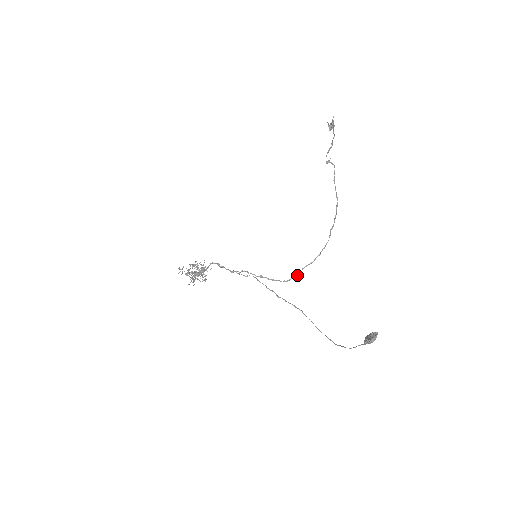
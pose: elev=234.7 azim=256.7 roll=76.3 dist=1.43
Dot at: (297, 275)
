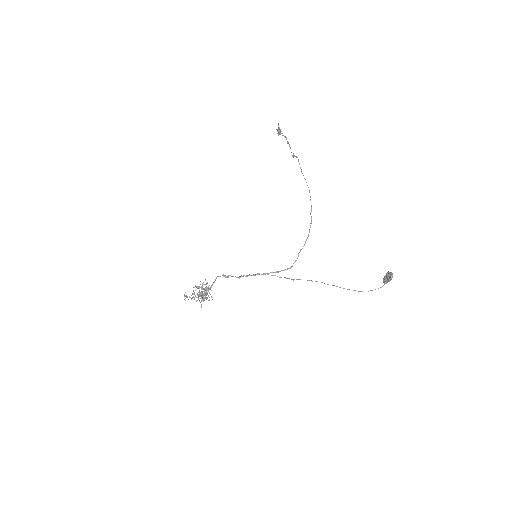
Dot at: (296, 260)
